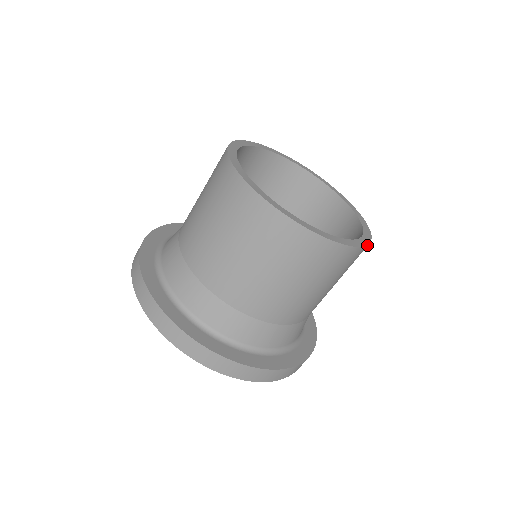
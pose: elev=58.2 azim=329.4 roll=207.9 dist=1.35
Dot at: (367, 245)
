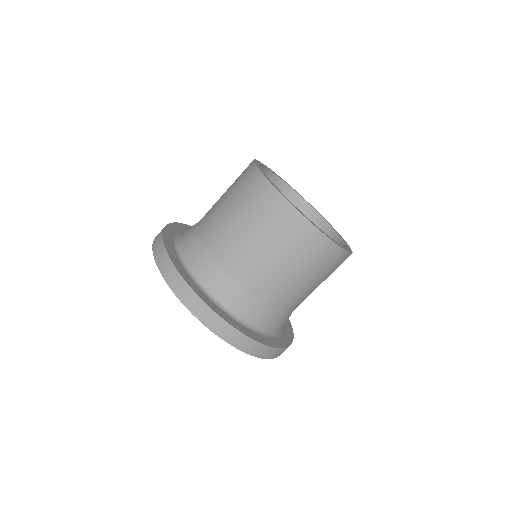
Dot at: (339, 247)
